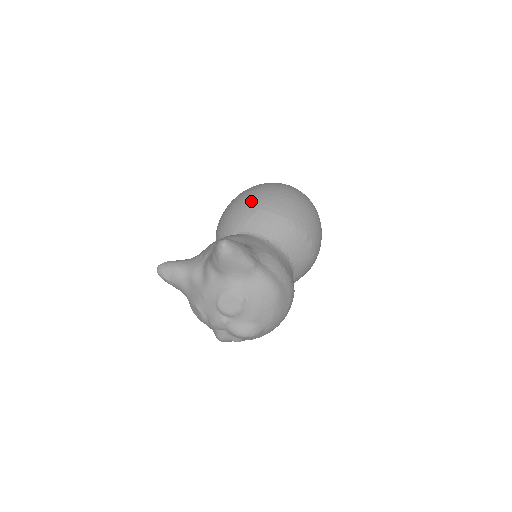
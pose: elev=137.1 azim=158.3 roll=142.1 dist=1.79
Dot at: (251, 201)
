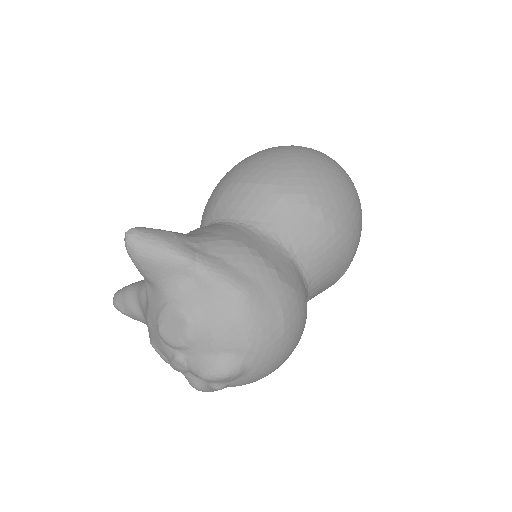
Dot at: (224, 178)
